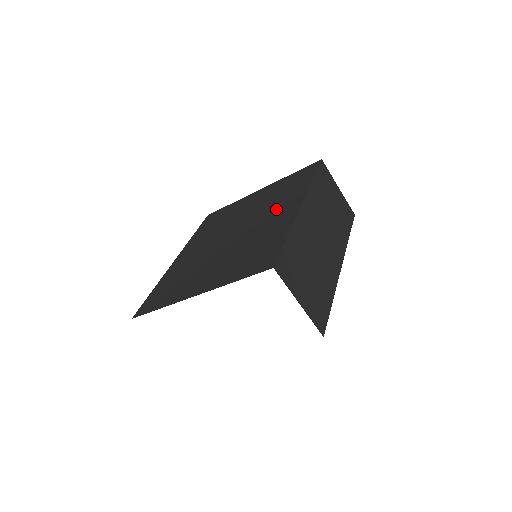
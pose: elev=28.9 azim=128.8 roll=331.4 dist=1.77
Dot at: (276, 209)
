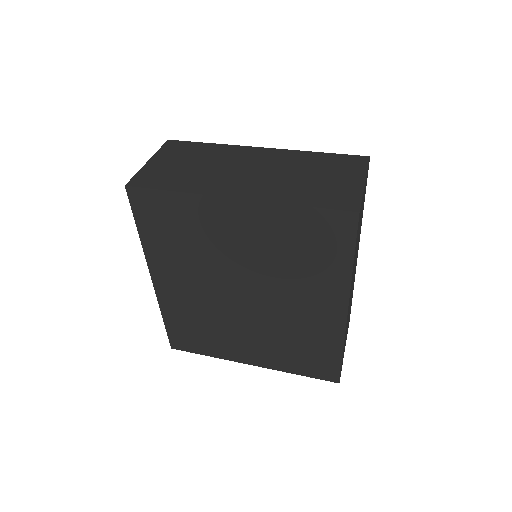
Dot at: (306, 295)
